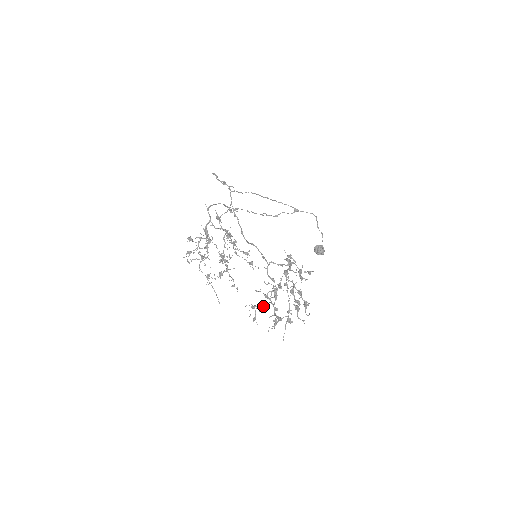
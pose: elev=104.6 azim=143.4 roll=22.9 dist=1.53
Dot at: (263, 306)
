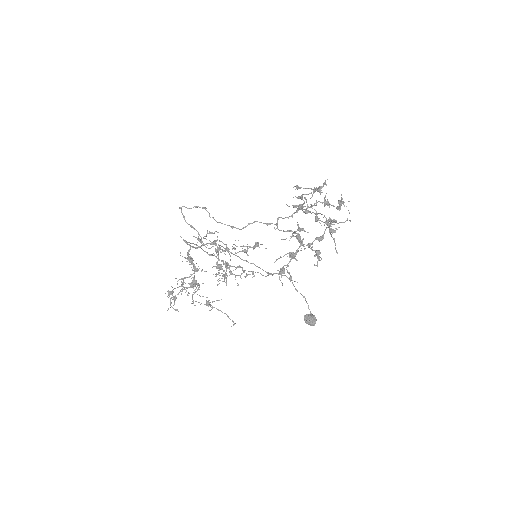
Dot at: (293, 257)
